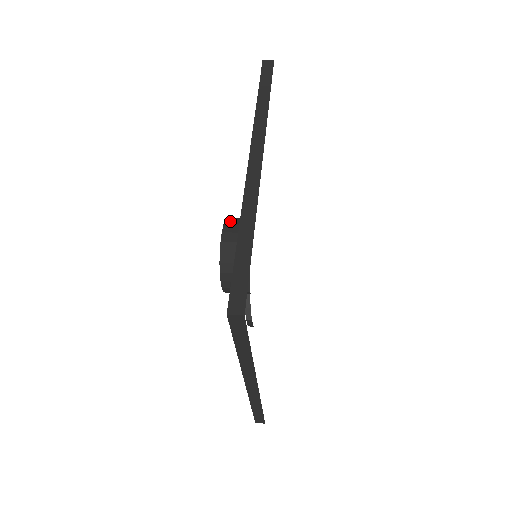
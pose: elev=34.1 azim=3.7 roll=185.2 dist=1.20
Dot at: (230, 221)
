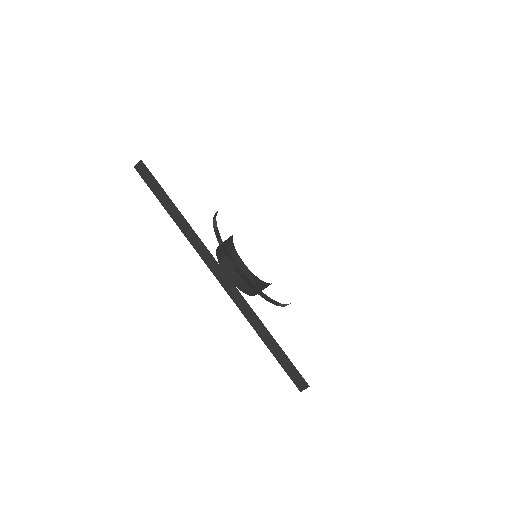
Dot at: (223, 262)
